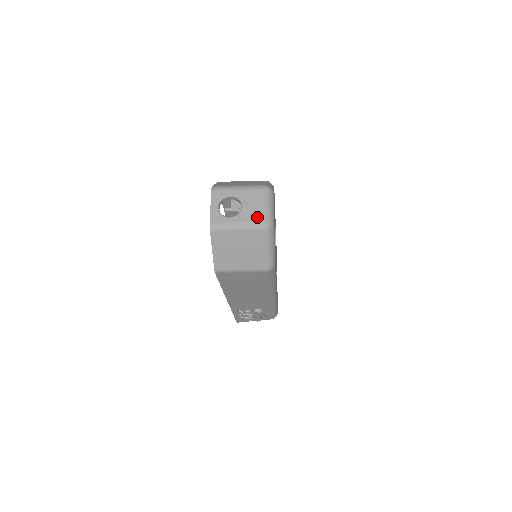
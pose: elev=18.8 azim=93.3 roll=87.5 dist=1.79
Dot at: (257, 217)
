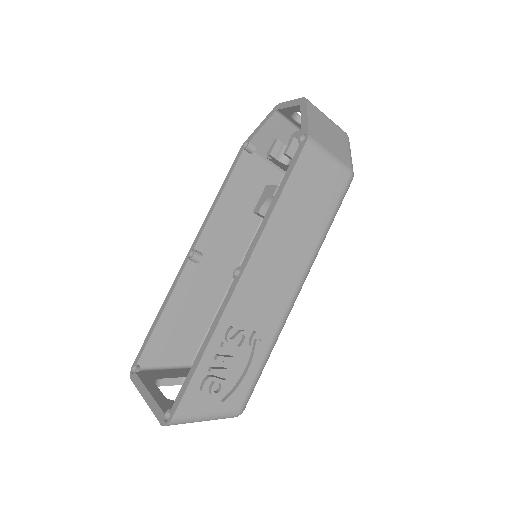
Dot at: occluded
